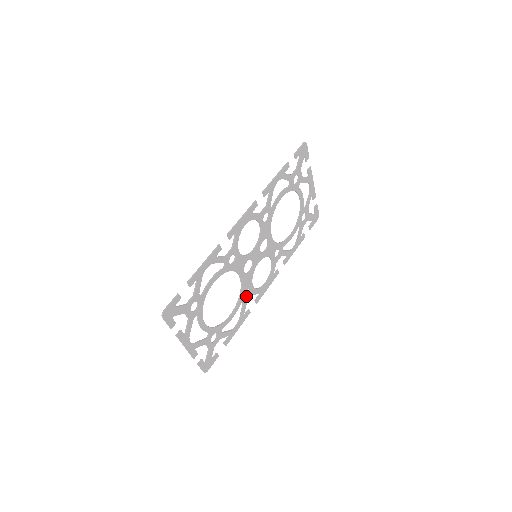
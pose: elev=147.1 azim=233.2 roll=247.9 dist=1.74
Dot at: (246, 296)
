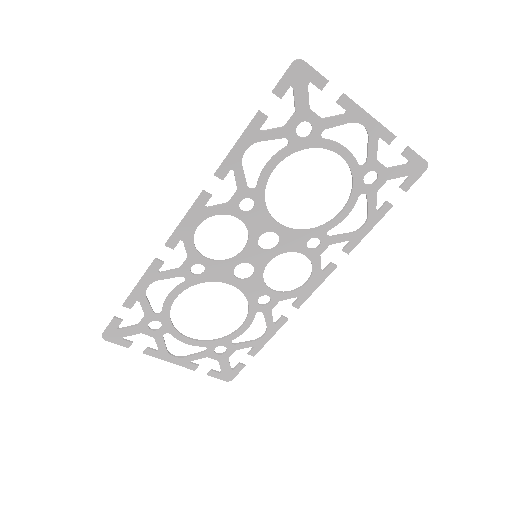
Dot at: occluded
